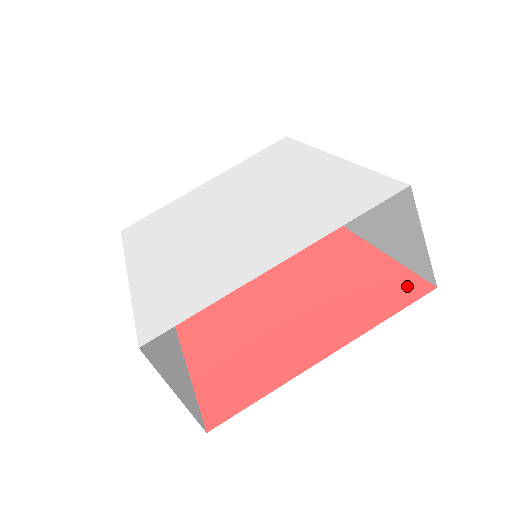
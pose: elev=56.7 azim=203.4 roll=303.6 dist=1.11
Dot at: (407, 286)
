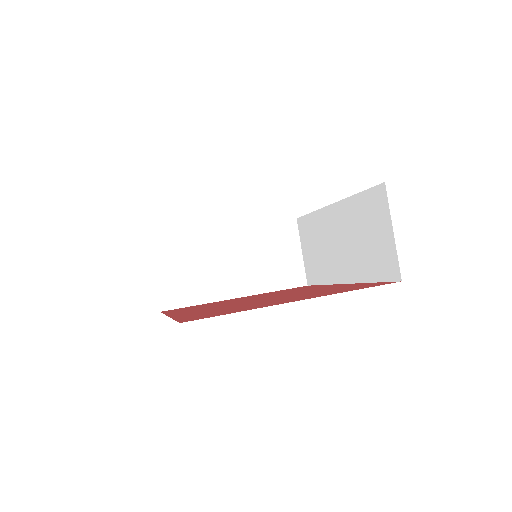
Dot at: (377, 284)
